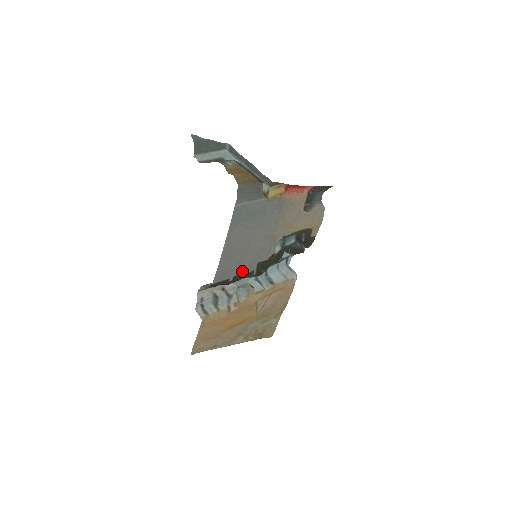
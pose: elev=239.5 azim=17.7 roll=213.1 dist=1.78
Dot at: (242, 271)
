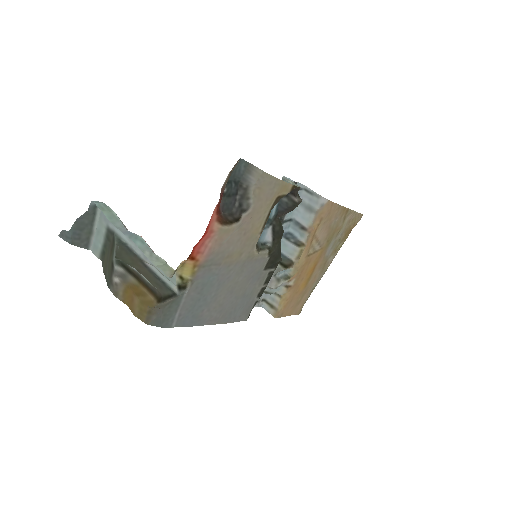
Dot at: (258, 288)
